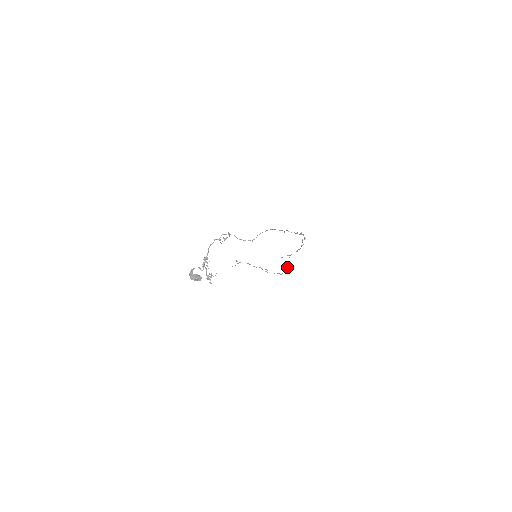
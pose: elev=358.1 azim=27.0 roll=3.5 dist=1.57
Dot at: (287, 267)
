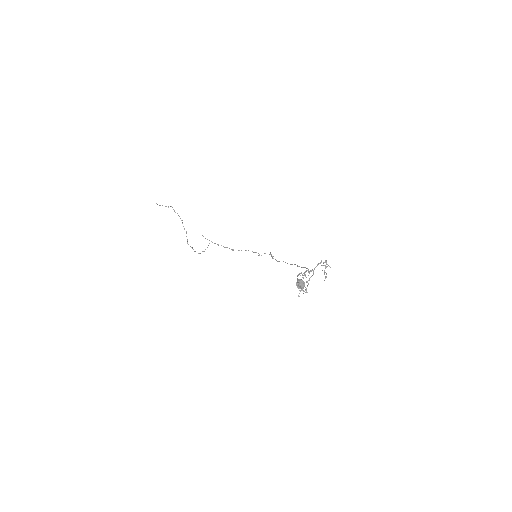
Dot at: occluded
